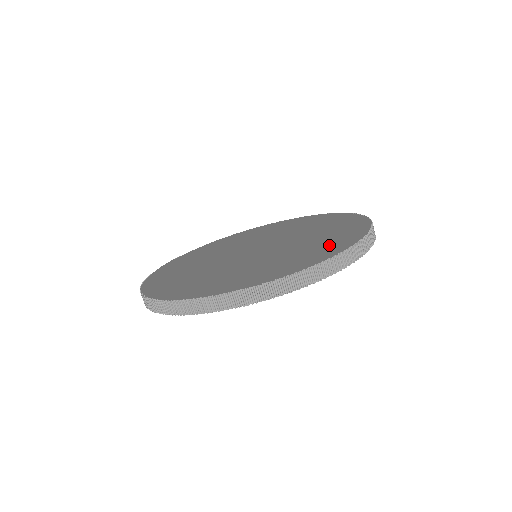
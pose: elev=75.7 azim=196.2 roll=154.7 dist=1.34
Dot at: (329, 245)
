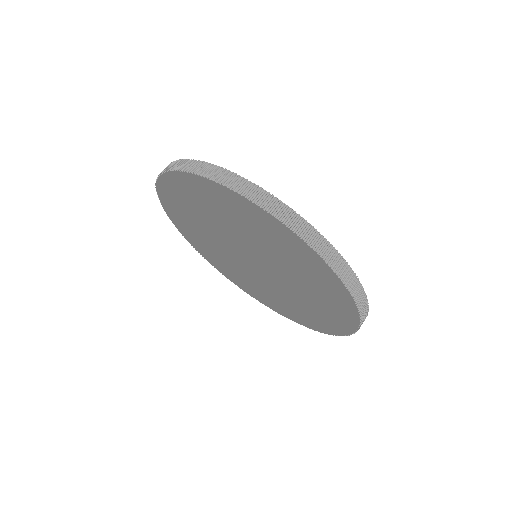
Dot at: occluded
